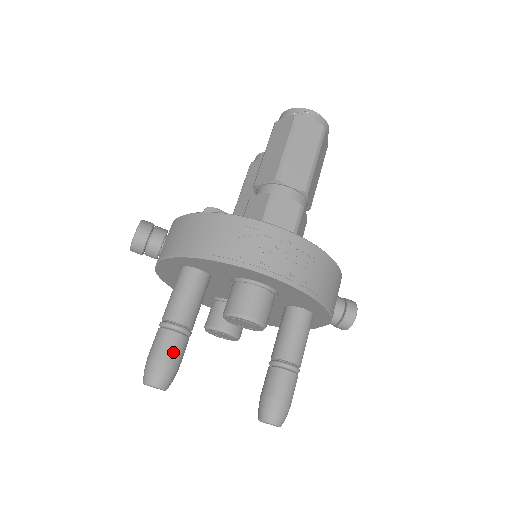
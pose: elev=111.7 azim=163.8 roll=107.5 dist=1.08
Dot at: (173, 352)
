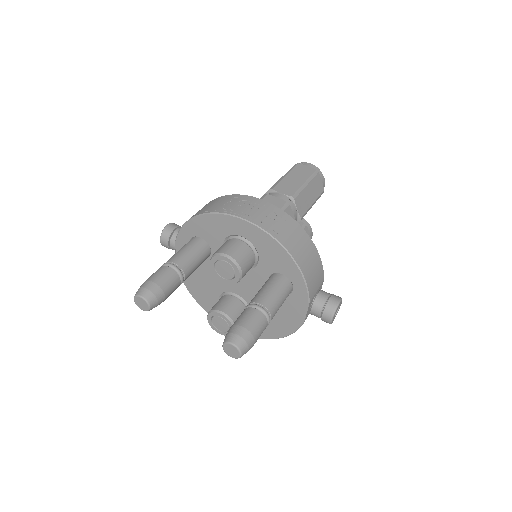
Dot at: (163, 278)
